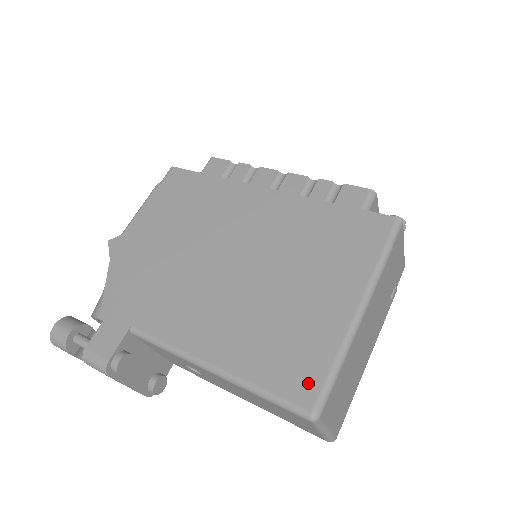
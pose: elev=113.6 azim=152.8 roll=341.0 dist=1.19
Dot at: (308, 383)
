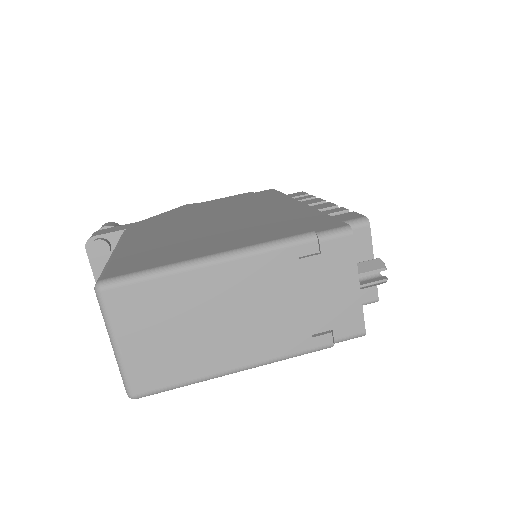
Dot at: (129, 269)
